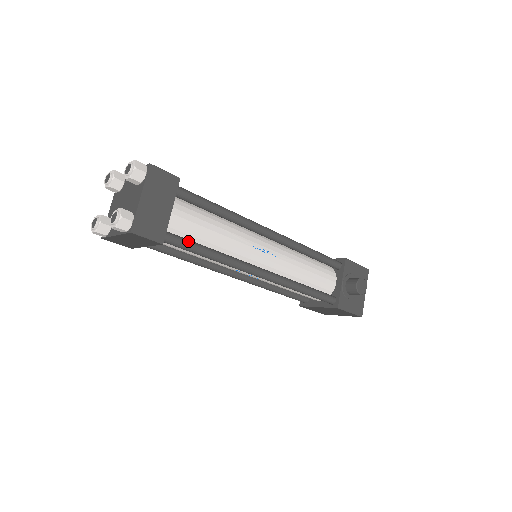
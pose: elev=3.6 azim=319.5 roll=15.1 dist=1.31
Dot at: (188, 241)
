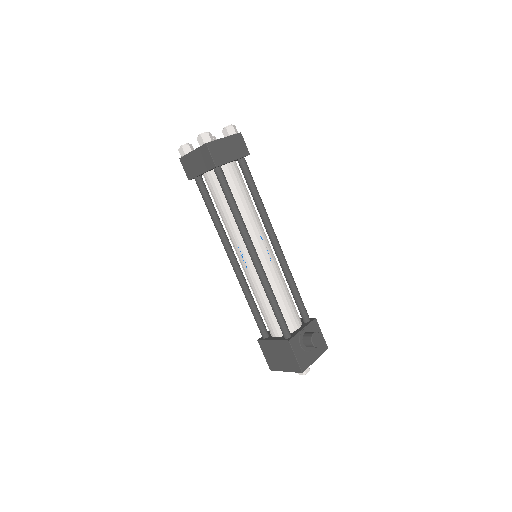
Dot at: occluded
